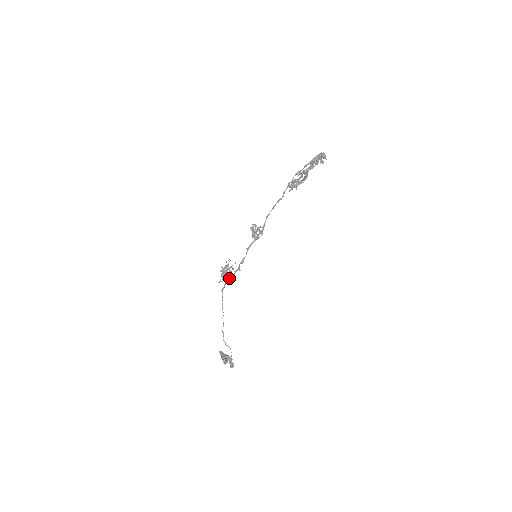
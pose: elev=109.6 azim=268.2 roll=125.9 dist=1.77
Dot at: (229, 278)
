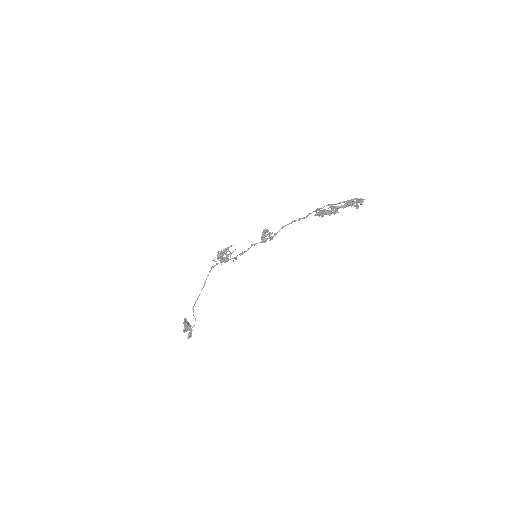
Dot at: (223, 261)
